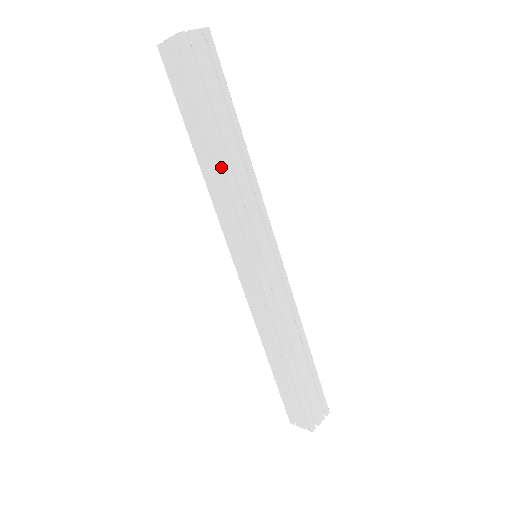
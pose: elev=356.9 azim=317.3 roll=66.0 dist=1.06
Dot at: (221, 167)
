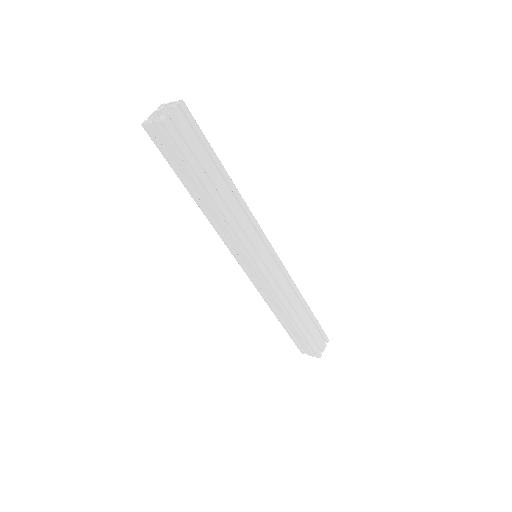
Dot at: (219, 209)
